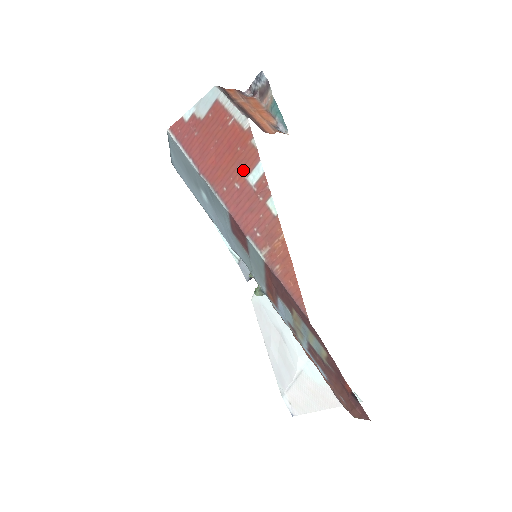
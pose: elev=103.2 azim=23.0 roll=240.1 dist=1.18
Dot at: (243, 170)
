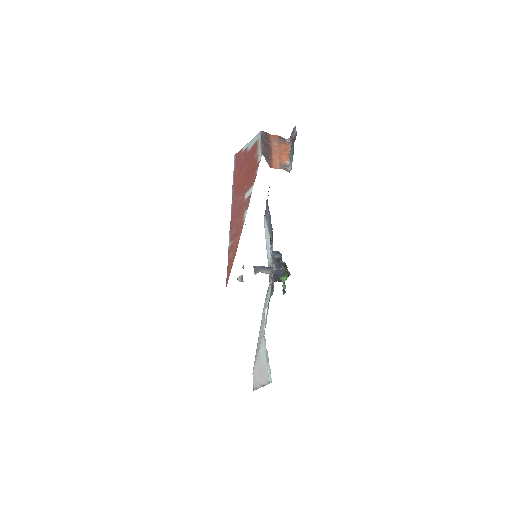
Dot at: (246, 189)
